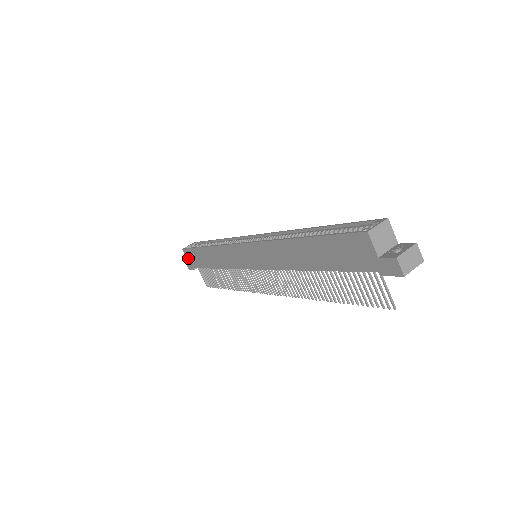
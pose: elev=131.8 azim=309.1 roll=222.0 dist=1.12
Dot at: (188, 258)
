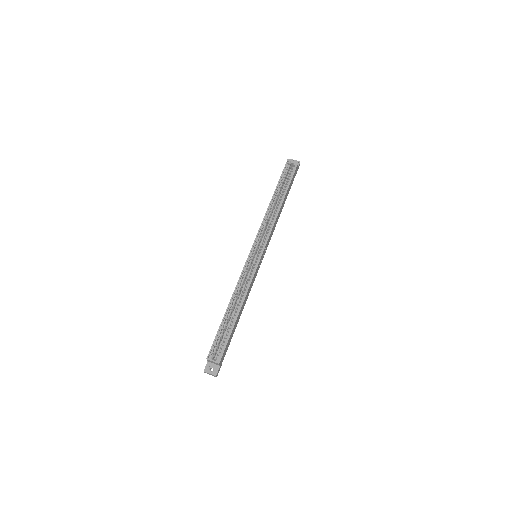
Dot at: occluded
